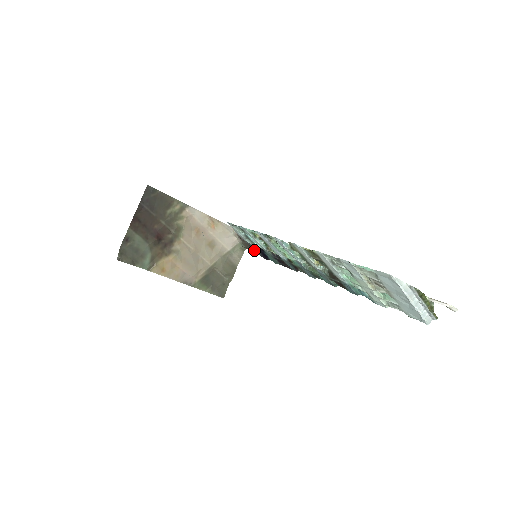
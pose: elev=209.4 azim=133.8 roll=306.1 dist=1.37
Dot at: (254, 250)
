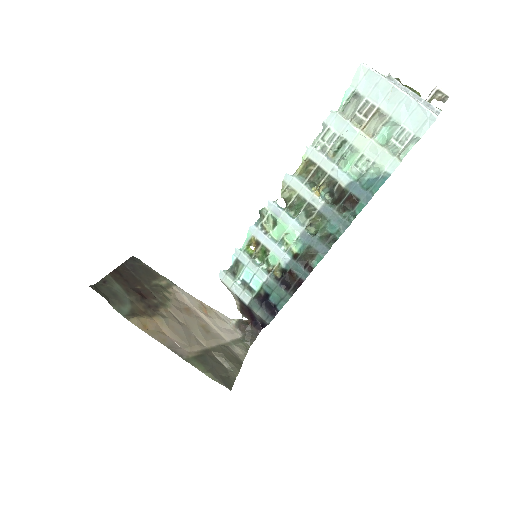
Dot at: (257, 314)
